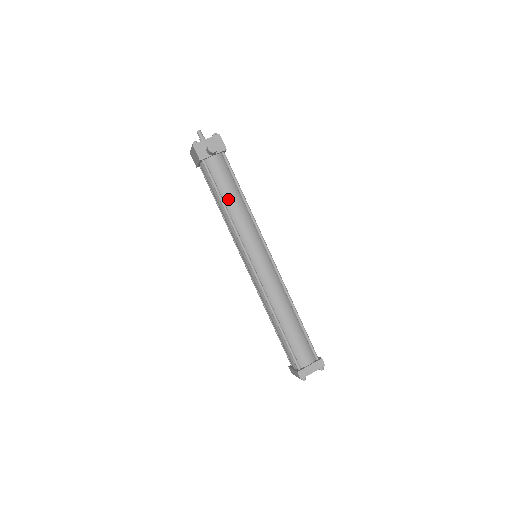
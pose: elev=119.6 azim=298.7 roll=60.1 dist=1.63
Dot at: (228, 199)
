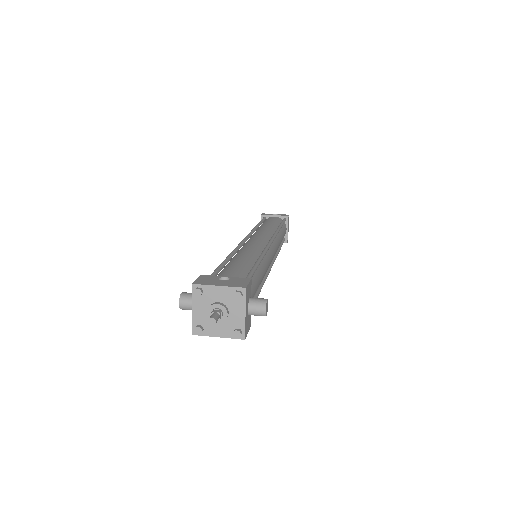
Dot at: occluded
